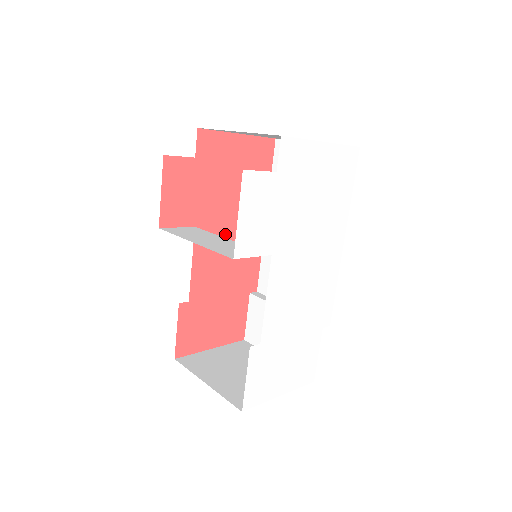
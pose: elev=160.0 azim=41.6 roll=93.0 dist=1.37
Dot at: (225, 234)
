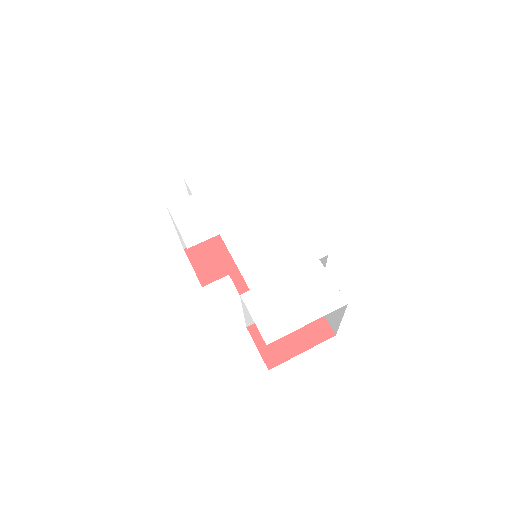
Dot at: occluded
